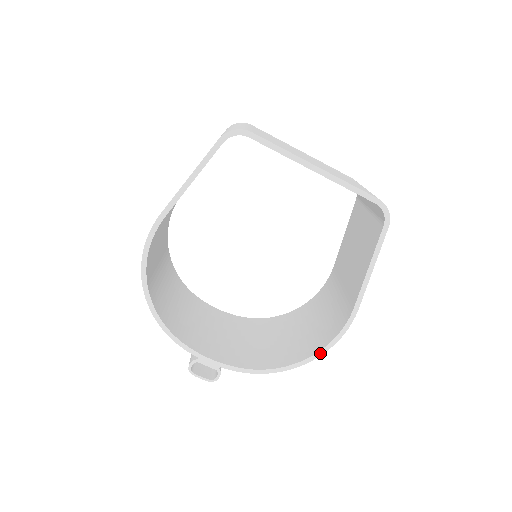
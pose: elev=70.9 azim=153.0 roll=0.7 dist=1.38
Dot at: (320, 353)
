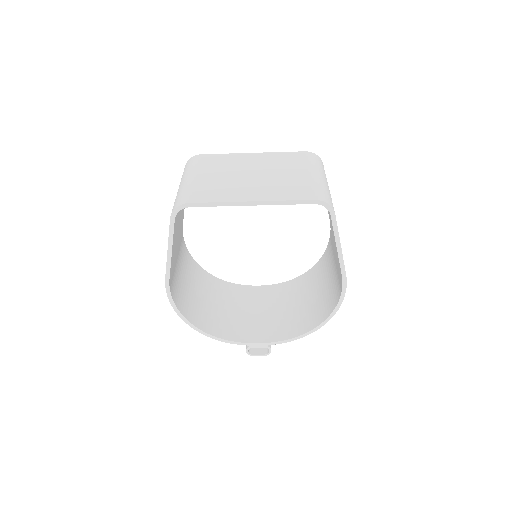
Dot at: (334, 312)
